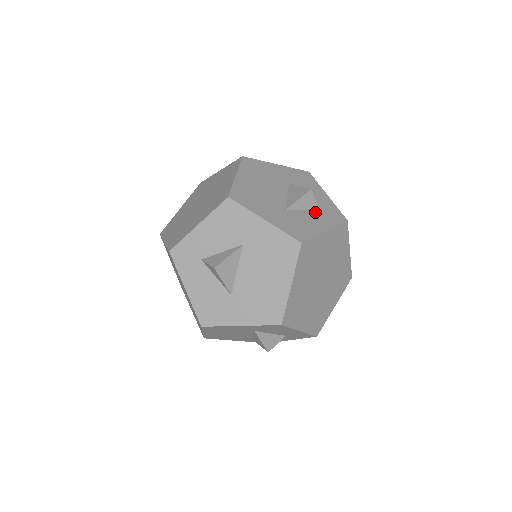
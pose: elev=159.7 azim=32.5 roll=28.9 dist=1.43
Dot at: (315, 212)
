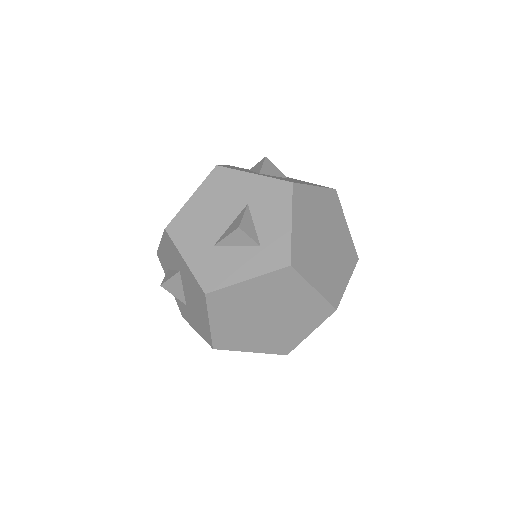
Dot at: occluded
